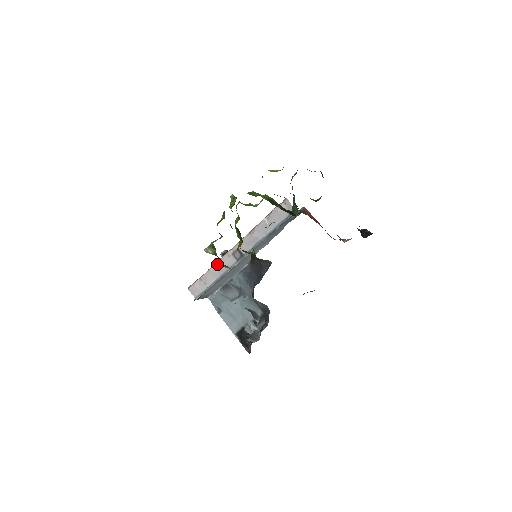
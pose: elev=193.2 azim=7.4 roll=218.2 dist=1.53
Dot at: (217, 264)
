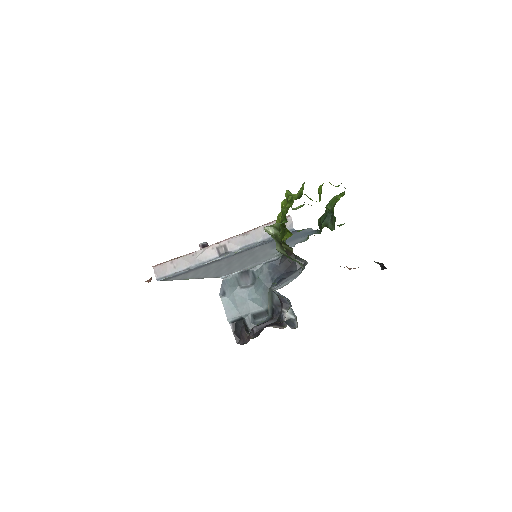
Dot at: (197, 252)
